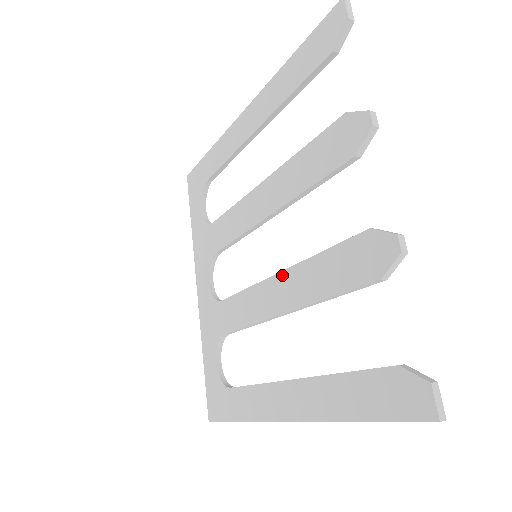
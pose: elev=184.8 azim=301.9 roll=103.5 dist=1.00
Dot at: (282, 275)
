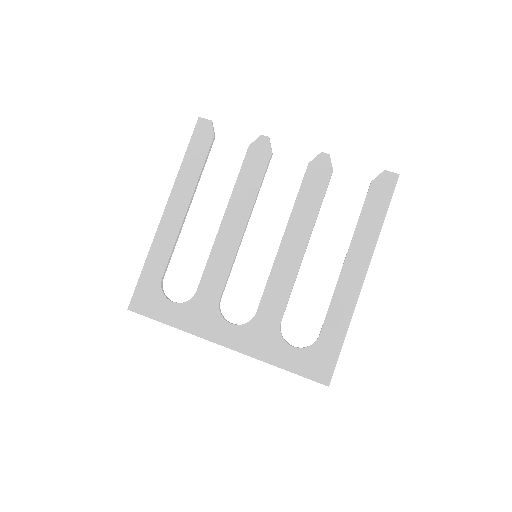
Dot at: (286, 234)
